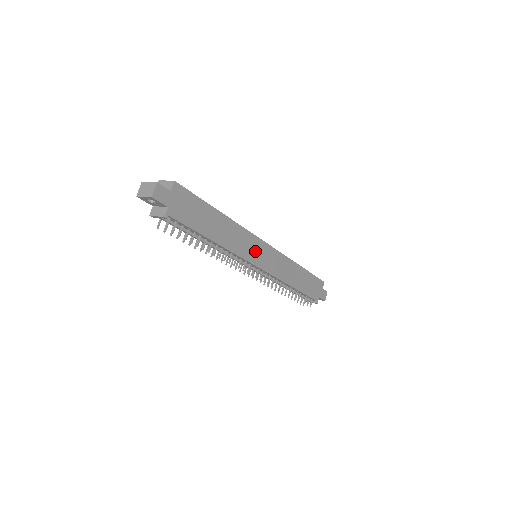
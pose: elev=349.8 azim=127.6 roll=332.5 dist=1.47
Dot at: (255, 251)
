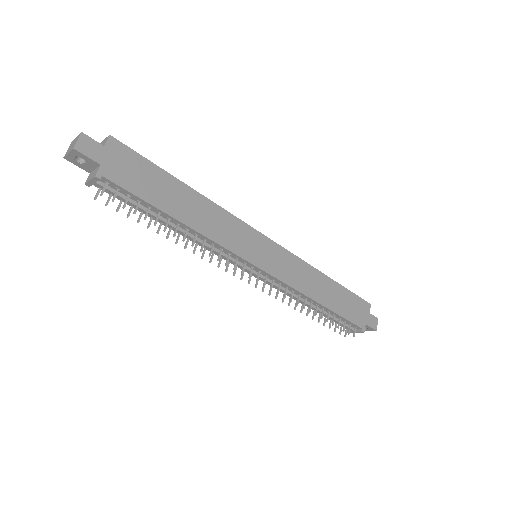
Dot at: (249, 245)
